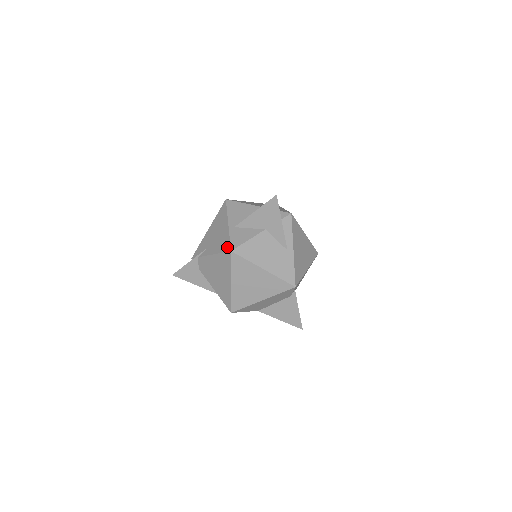
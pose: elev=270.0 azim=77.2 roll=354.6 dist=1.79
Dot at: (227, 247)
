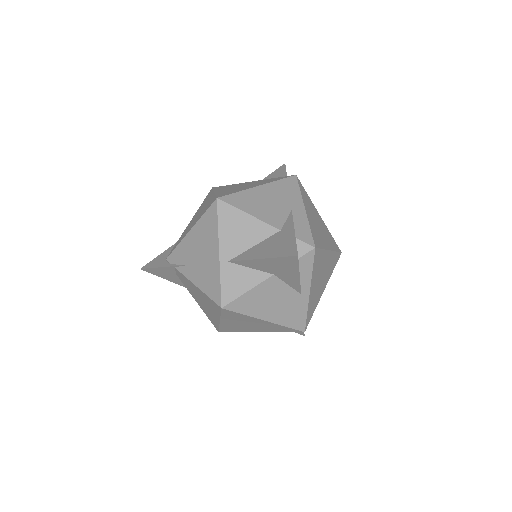
Dot at: (216, 296)
